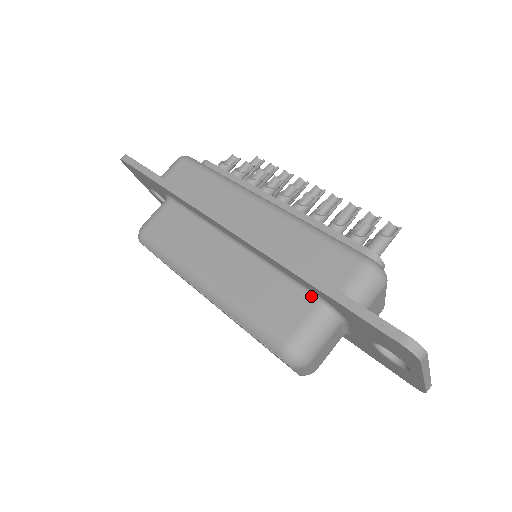
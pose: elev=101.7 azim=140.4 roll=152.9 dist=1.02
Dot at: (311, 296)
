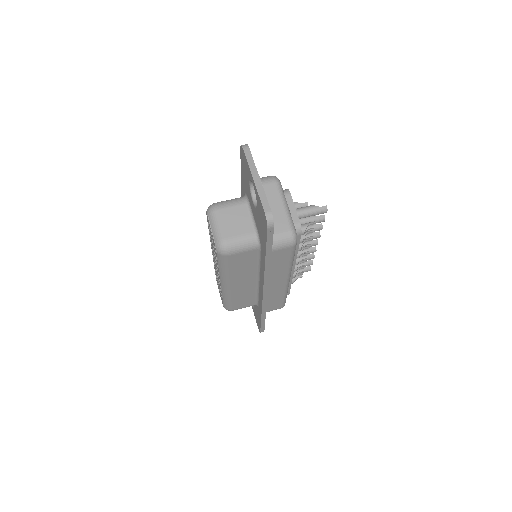
Dot at: occluded
